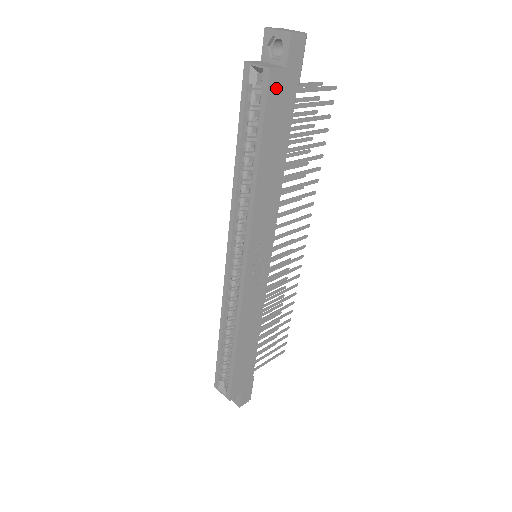
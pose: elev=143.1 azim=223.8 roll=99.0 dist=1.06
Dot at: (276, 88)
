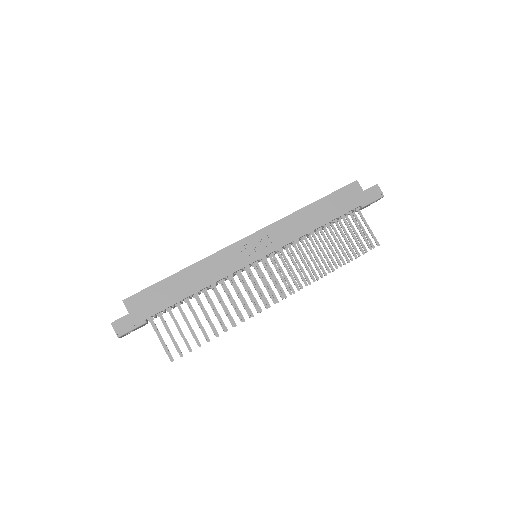
Dot at: (352, 190)
